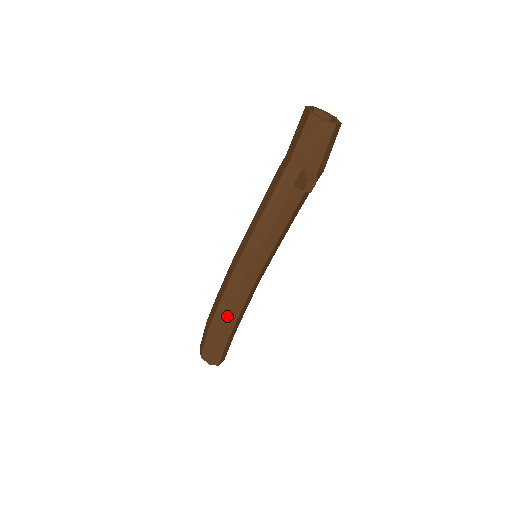
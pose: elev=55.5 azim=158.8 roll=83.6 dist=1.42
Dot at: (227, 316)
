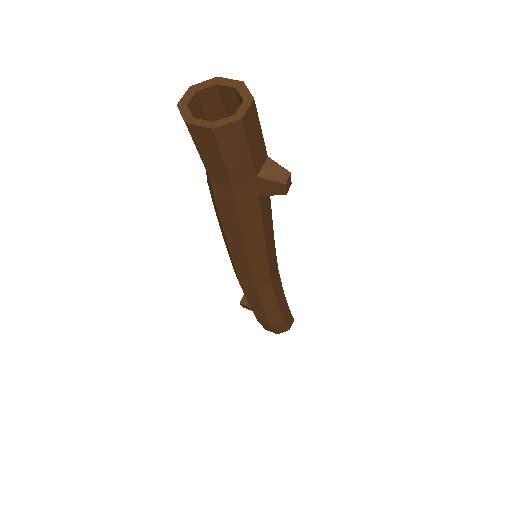
Dot at: (279, 306)
